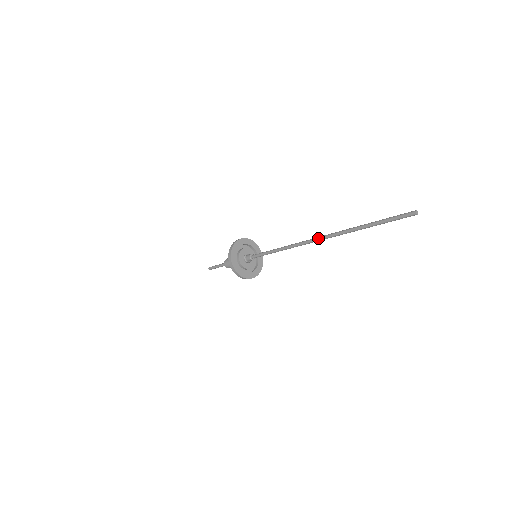
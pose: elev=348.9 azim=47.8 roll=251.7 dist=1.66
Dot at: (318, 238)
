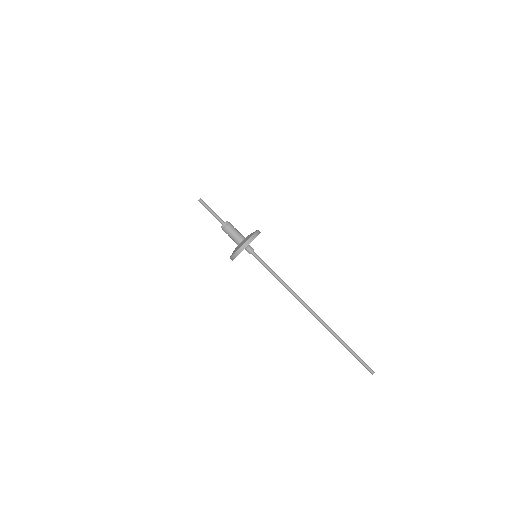
Dot at: (313, 314)
